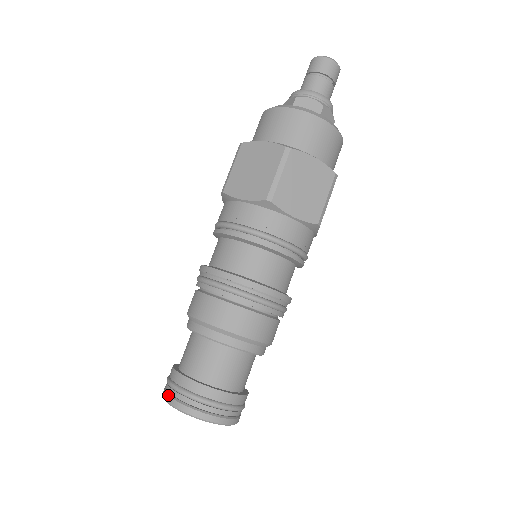
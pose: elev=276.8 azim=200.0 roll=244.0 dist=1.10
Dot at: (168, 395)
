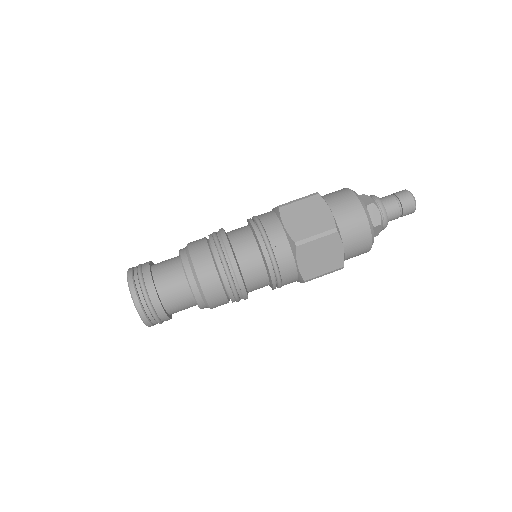
Dot at: (132, 276)
